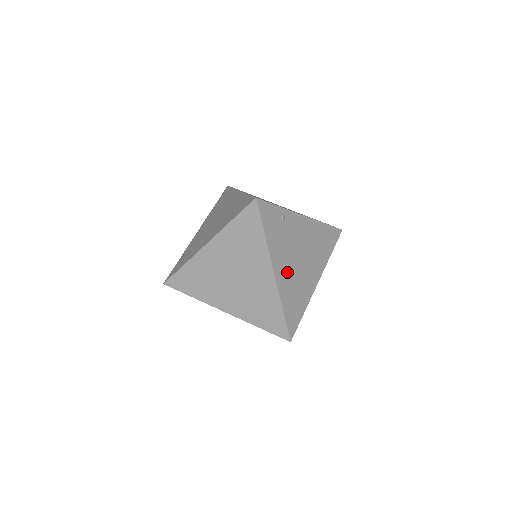
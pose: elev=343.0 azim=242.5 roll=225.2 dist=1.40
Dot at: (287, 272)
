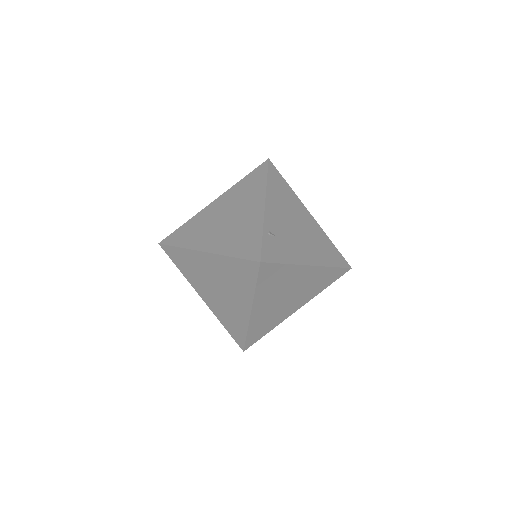
Dot at: (309, 249)
